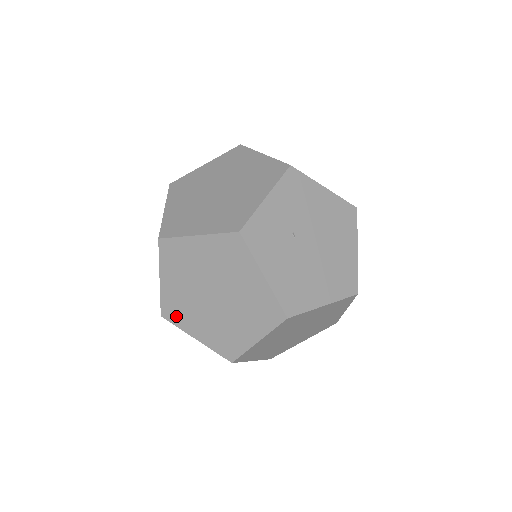
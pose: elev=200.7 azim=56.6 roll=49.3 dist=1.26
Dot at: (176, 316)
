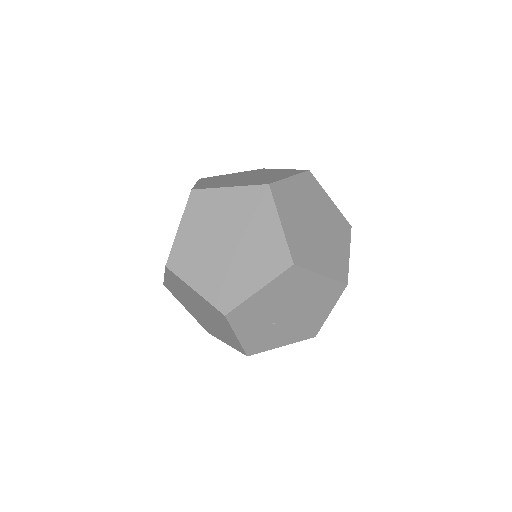
Dot at: occluded
